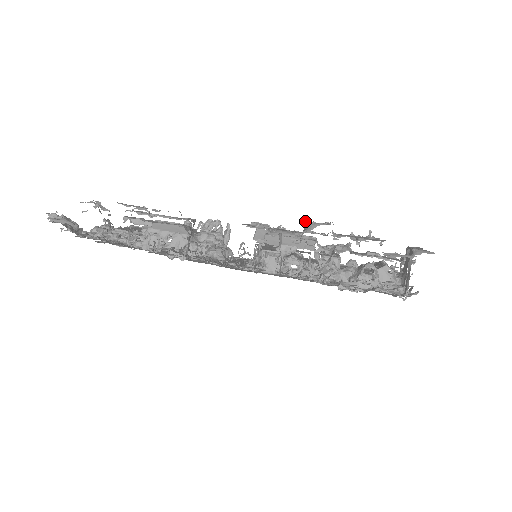
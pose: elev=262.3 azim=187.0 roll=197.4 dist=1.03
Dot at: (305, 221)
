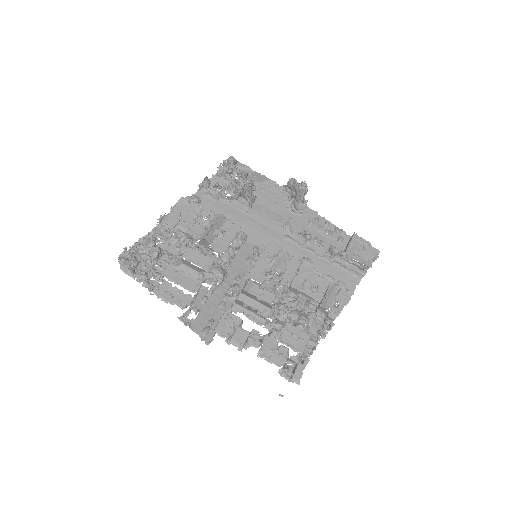
Dot at: (248, 338)
